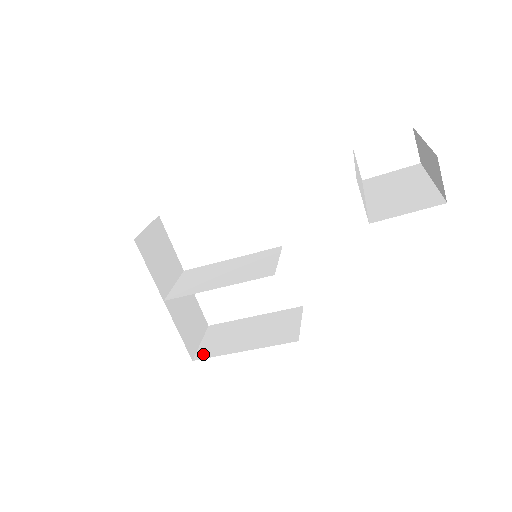
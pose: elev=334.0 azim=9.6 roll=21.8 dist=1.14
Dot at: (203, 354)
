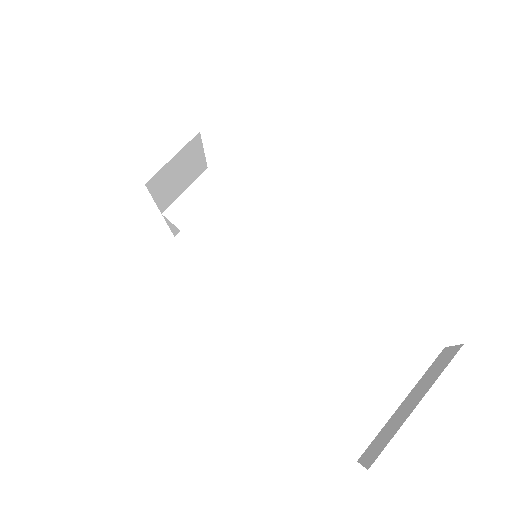
Dot at: (186, 238)
